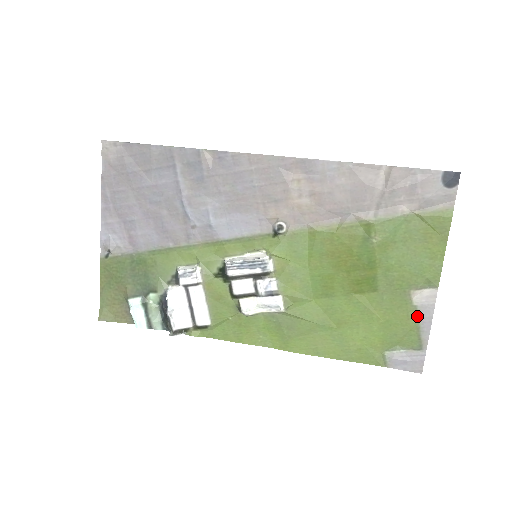
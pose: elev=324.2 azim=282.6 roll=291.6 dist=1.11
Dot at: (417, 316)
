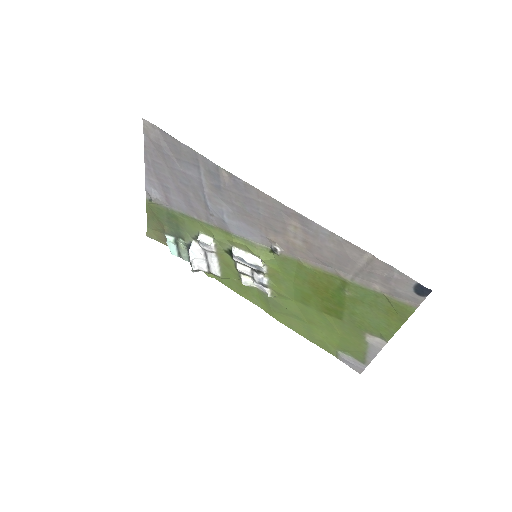
Dot at: (366, 347)
